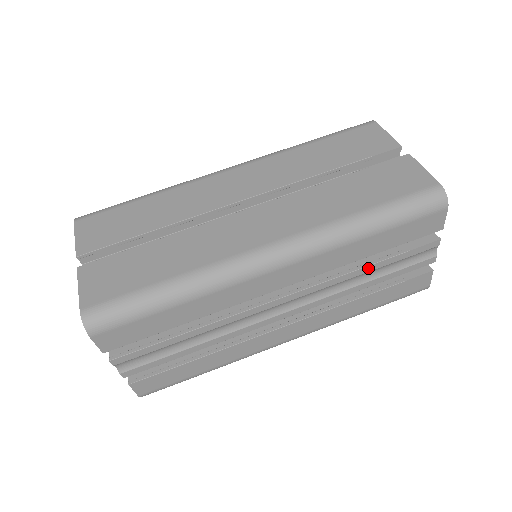
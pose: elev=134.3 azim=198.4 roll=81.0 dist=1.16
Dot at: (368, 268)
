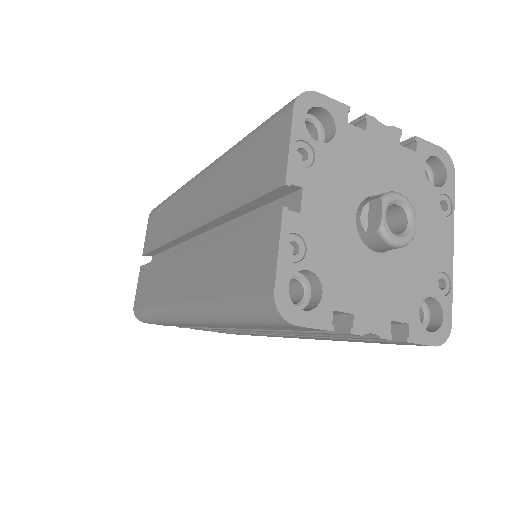
Dot at: (287, 332)
